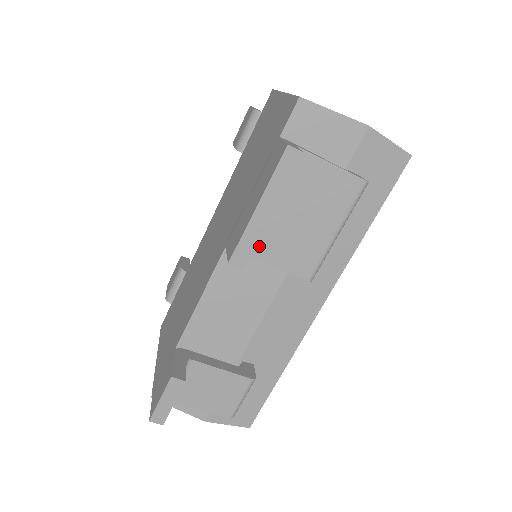
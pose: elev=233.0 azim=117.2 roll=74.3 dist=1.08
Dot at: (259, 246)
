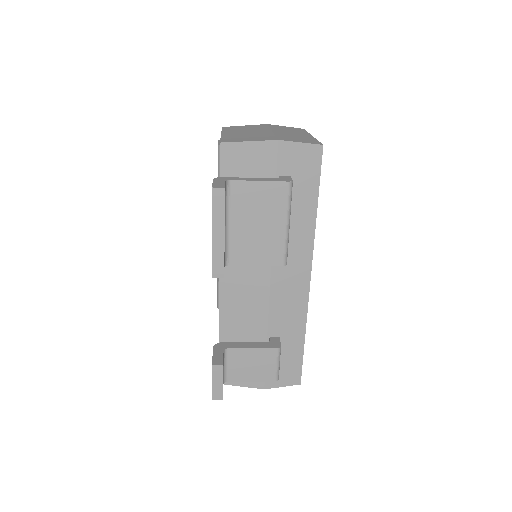
Dot at: (235, 255)
